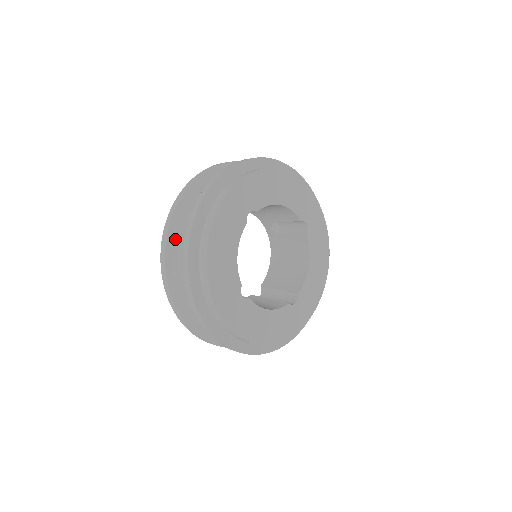
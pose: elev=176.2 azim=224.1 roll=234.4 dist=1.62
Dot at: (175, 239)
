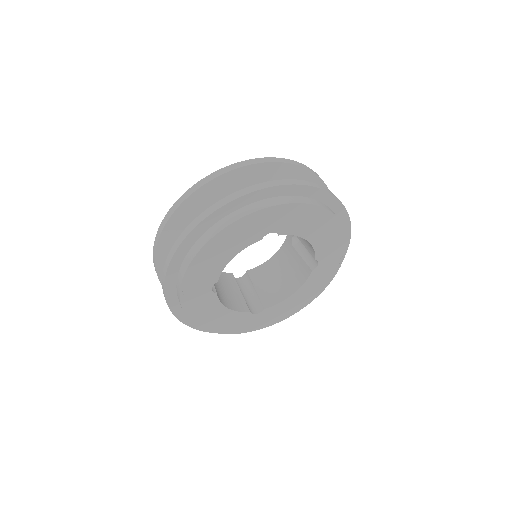
Dot at: (194, 203)
